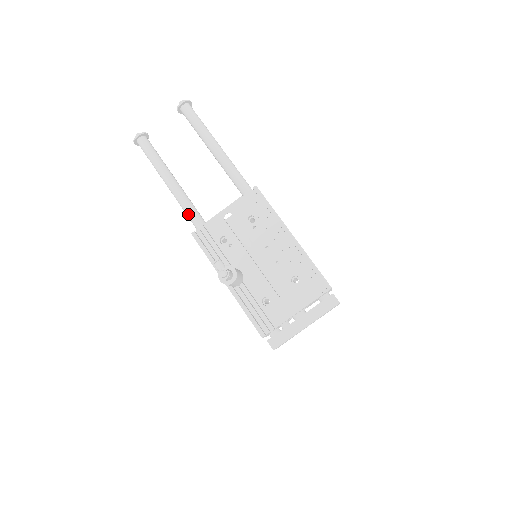
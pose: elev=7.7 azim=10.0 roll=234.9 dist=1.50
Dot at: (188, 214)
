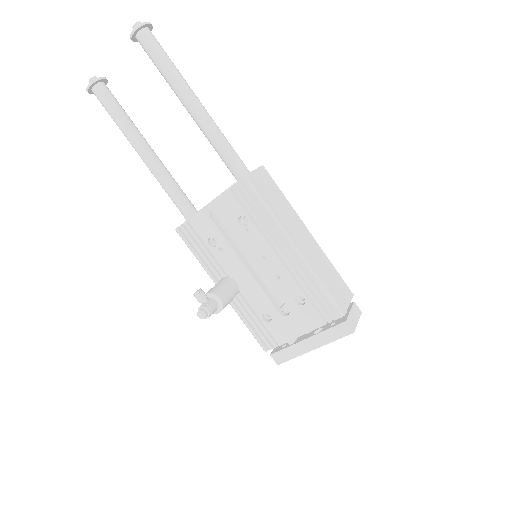
Dot at: occluded
